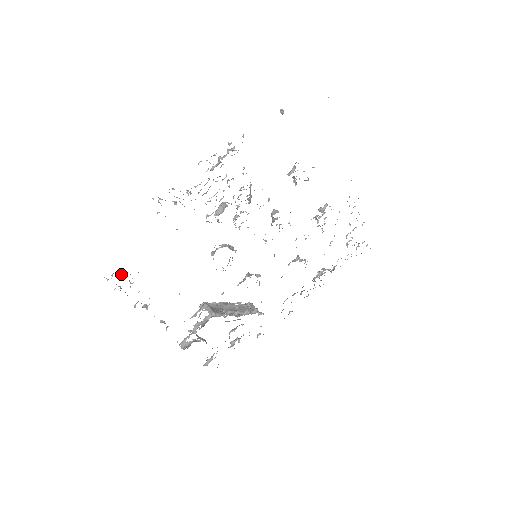
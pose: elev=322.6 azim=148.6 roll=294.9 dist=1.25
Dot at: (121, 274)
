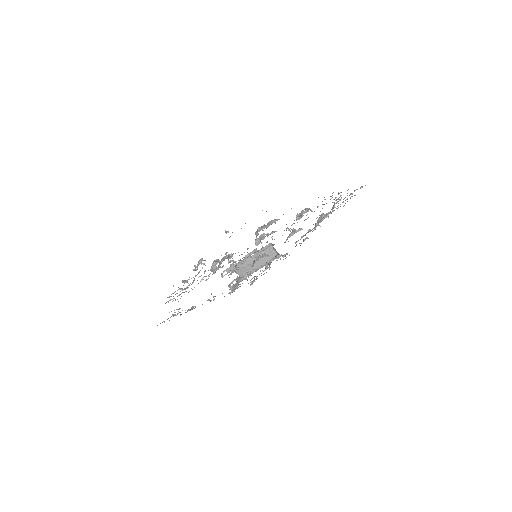
Dot at: occluded
